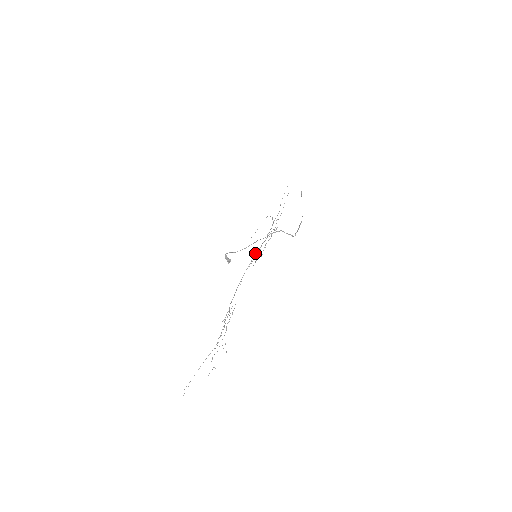
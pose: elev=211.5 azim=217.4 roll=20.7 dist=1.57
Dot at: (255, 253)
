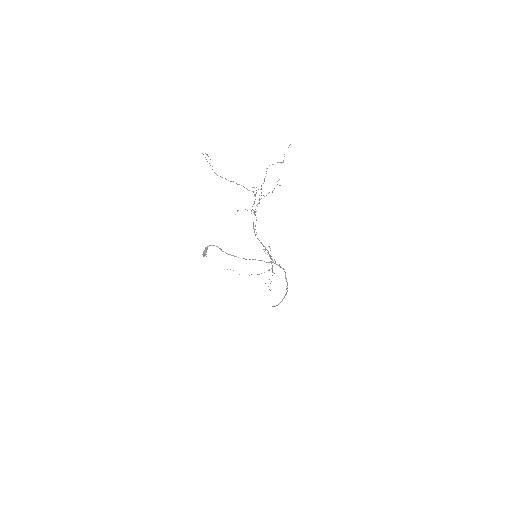
Dot at: (265, 247)
